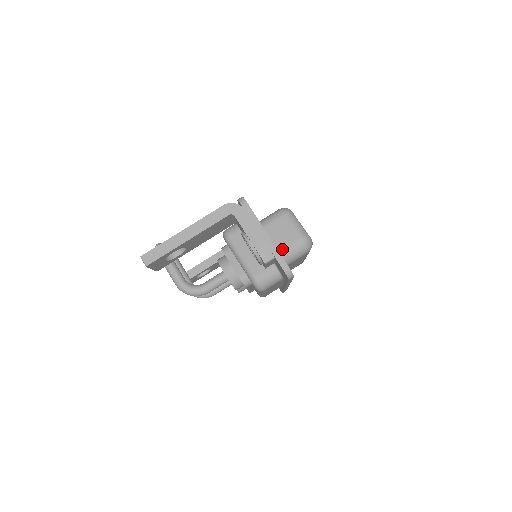
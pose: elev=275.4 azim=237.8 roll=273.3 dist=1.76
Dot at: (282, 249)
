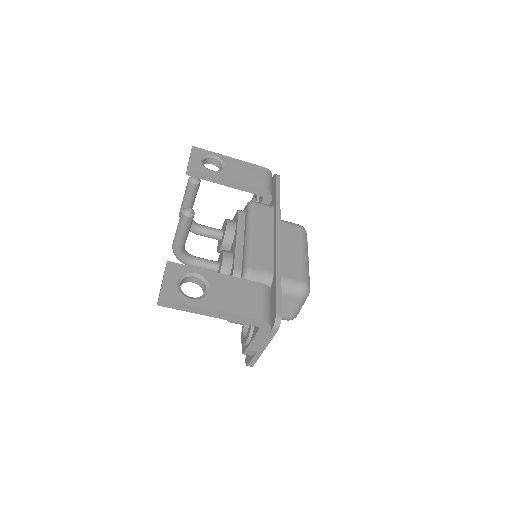
Dot at: occluded
